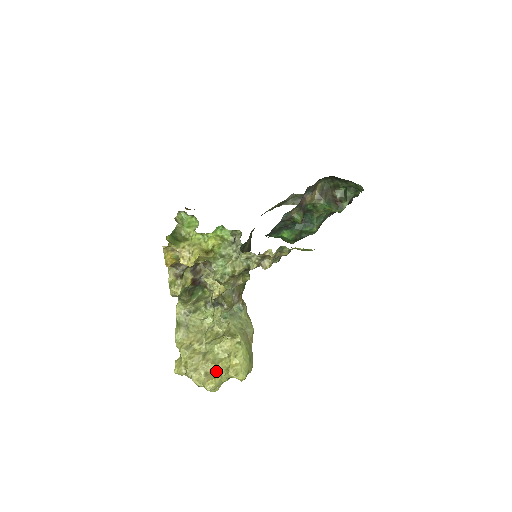
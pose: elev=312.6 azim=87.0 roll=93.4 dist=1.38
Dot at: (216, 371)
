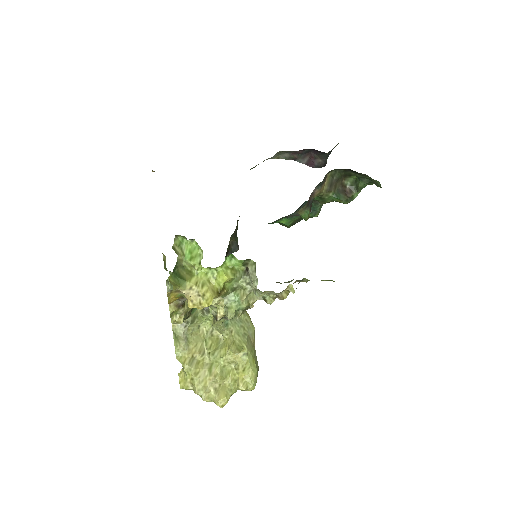
Dot at: (225, 385)
